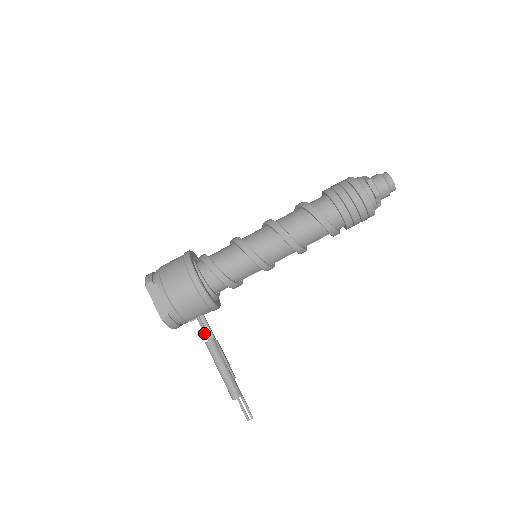
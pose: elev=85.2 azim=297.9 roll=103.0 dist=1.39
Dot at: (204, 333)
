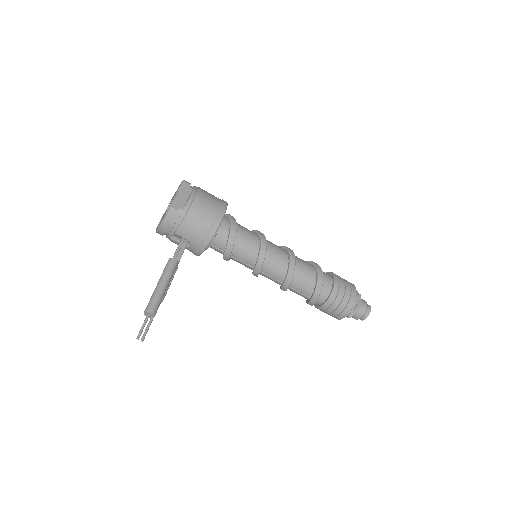
Dot at: (175, 253)
